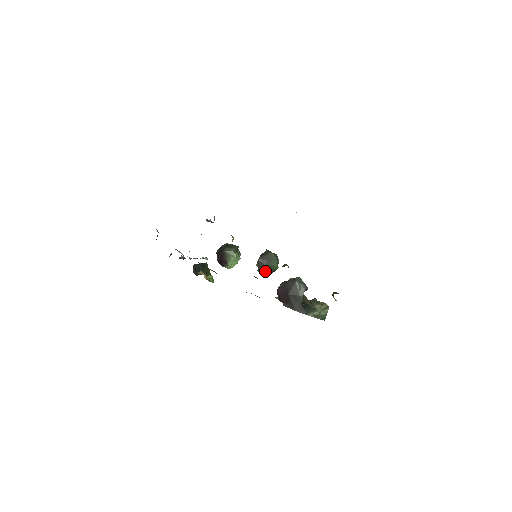
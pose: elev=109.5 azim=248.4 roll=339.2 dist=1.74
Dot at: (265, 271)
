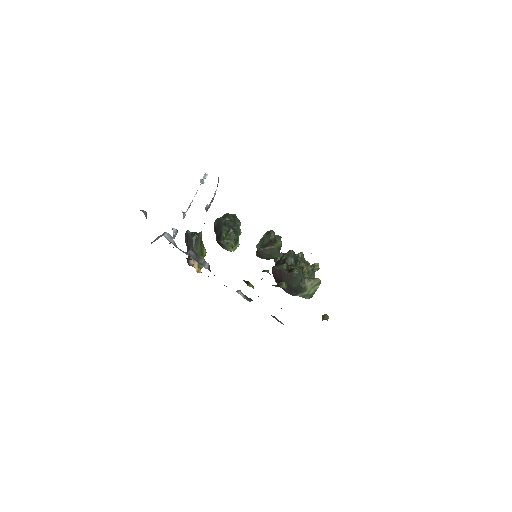
Dot at: (263, 258)
